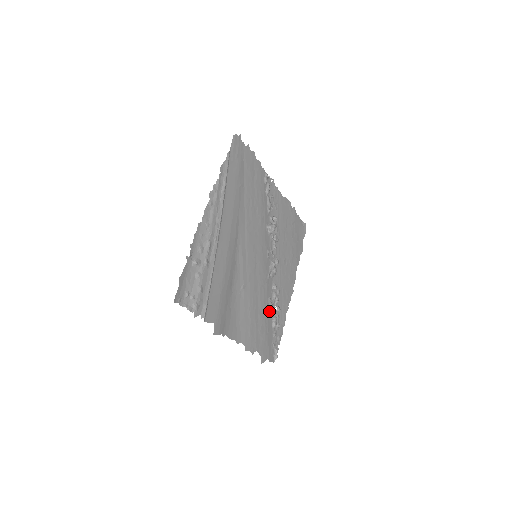
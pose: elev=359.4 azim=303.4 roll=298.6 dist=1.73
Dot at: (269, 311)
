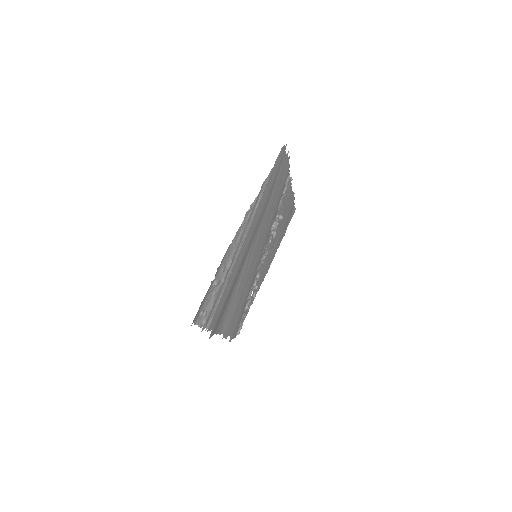
Dot at: (247, 298)
